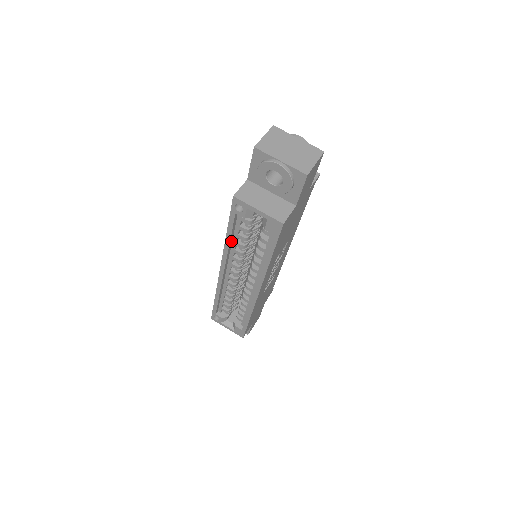
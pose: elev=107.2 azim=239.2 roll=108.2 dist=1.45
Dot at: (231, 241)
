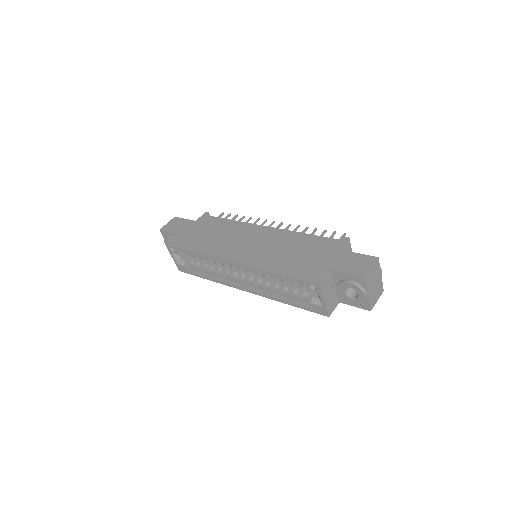
Dot at: occluded
